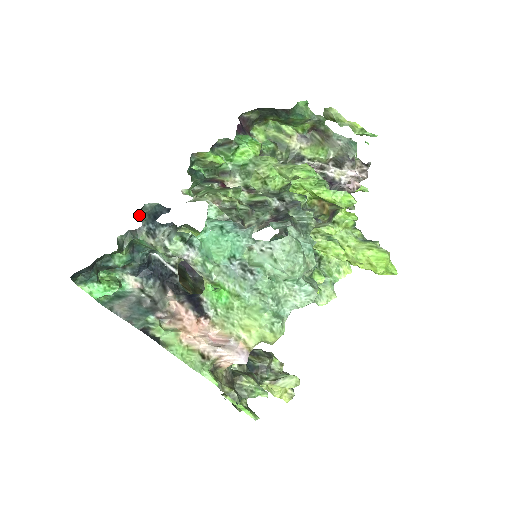
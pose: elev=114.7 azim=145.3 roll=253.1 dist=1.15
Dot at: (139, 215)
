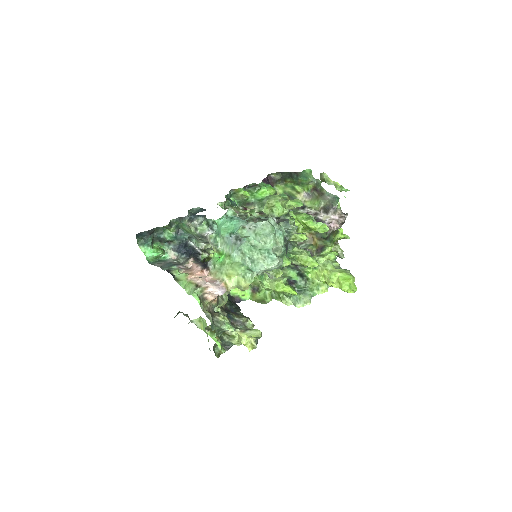
Dot at: (188, 212)
